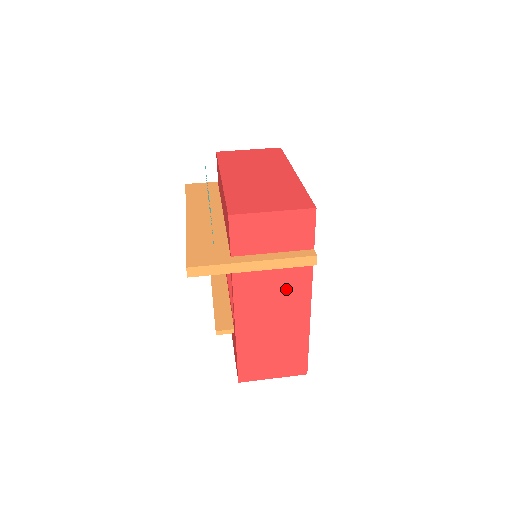
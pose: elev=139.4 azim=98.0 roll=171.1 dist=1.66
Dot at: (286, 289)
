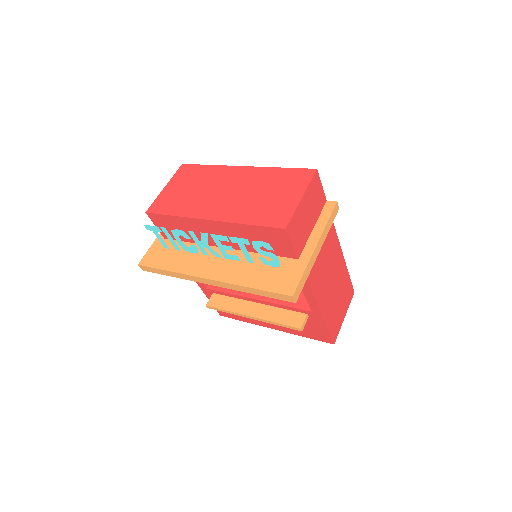
Dot at: (327, 247)
